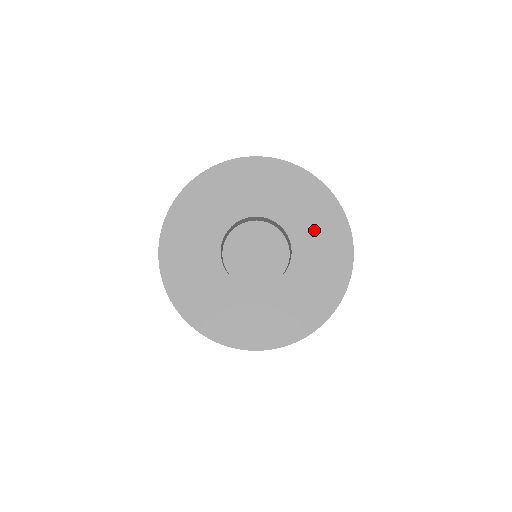
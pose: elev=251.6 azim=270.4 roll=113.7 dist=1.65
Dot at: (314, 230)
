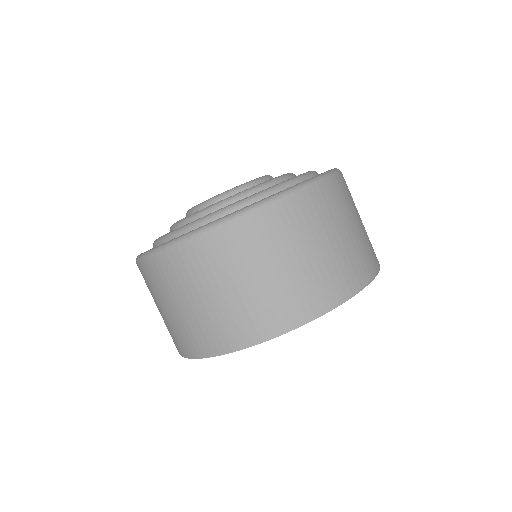
Dot at: occluded
